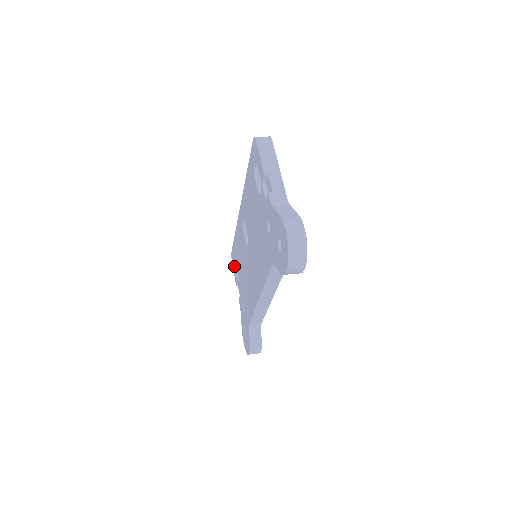
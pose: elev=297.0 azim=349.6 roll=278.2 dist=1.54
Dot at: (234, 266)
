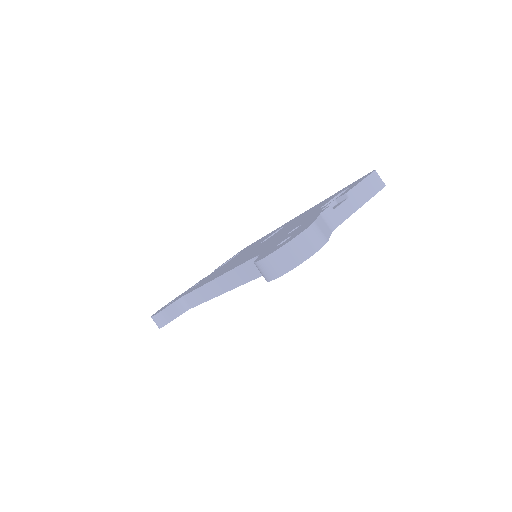
Dot at: (233, 257)
